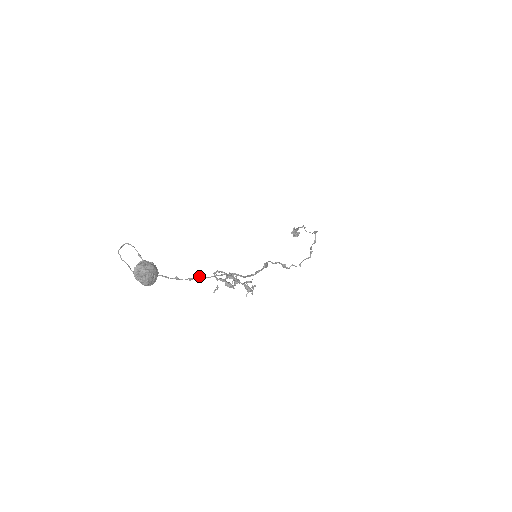
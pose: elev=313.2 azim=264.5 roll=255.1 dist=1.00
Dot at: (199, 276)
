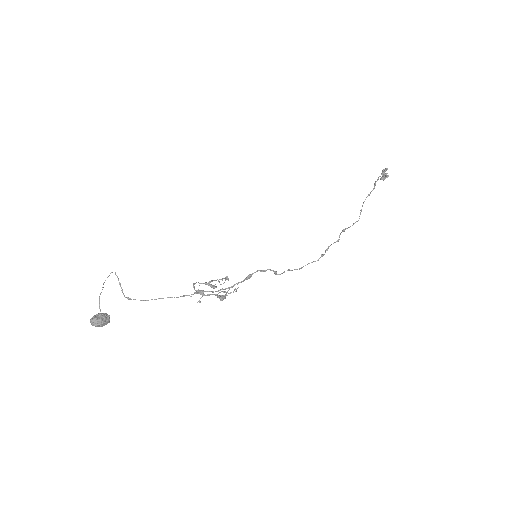
Dot at: (167, 297)
